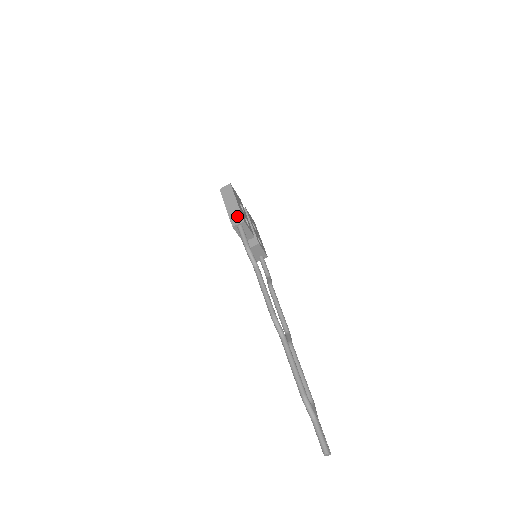
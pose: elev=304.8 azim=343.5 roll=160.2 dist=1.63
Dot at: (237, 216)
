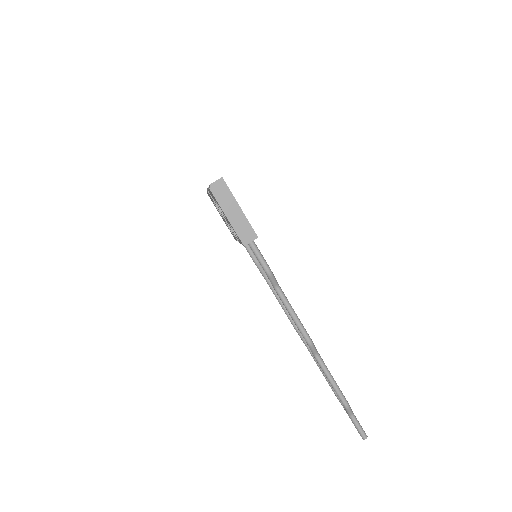
Dot at: (247, 230)
